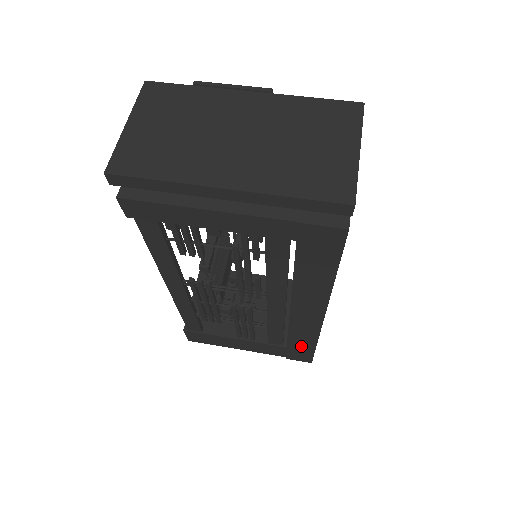
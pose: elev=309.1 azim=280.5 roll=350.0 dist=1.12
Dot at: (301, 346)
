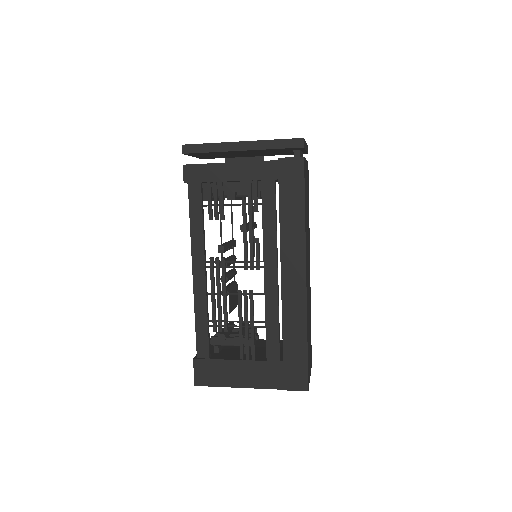
Dot at: (295, 349)
